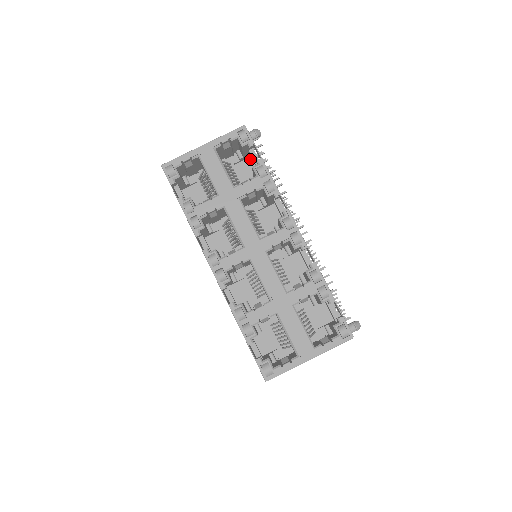
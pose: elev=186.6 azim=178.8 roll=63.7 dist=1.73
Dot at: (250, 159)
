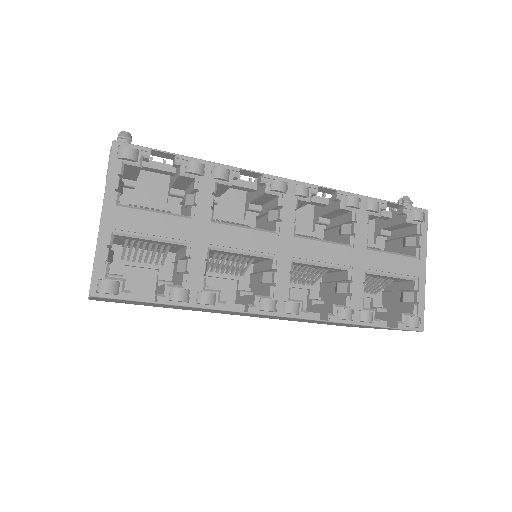
Dot at: (139, 176)
